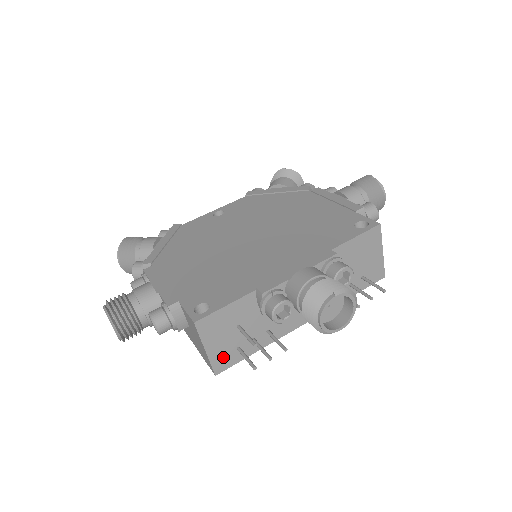
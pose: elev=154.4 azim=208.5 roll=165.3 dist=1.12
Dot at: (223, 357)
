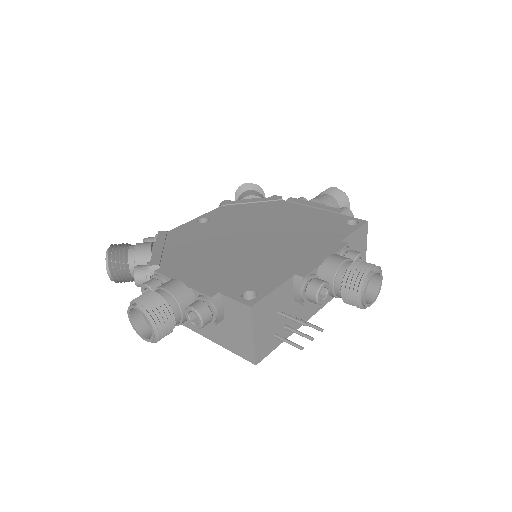
Dot at: (264, 345)
